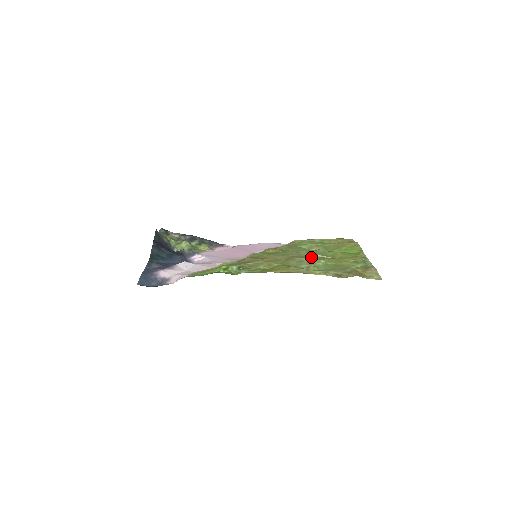
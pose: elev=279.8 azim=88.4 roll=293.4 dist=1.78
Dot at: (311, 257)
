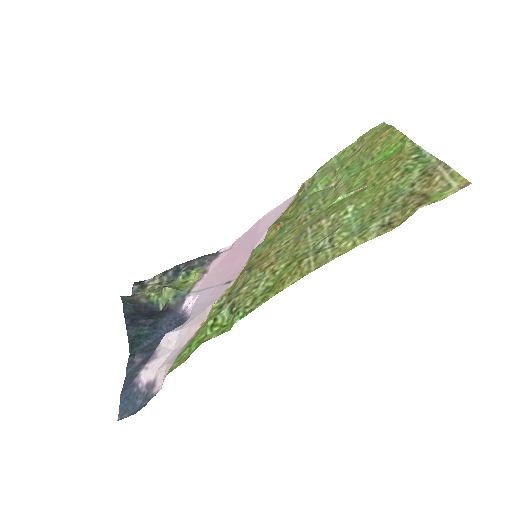
Dot at: (331, 209)
